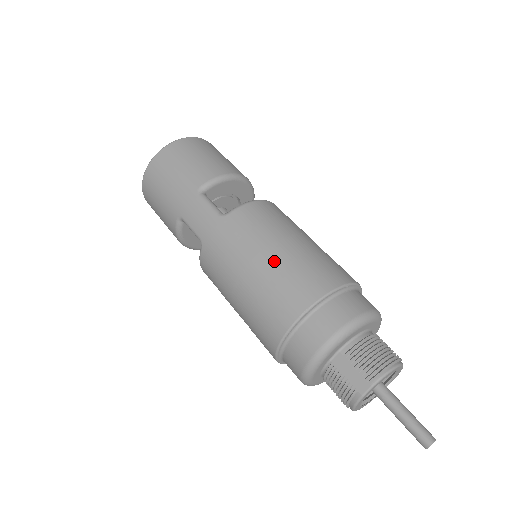
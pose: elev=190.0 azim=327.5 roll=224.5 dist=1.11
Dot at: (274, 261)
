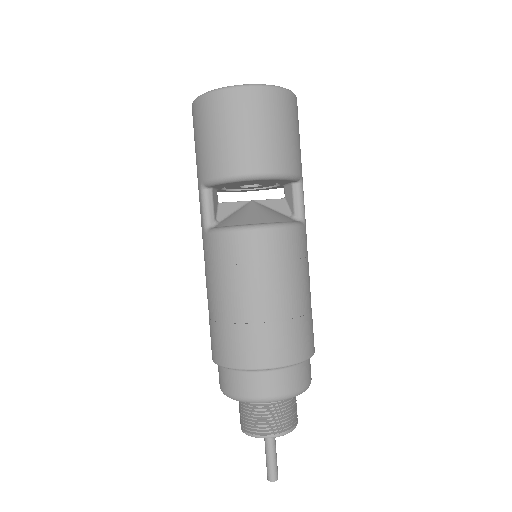
Dot at: (214, 309)
